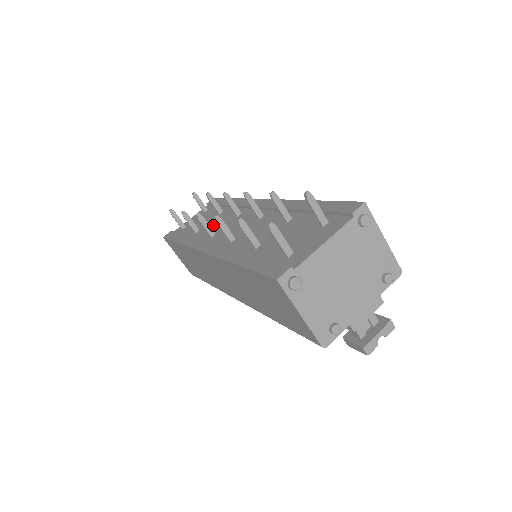
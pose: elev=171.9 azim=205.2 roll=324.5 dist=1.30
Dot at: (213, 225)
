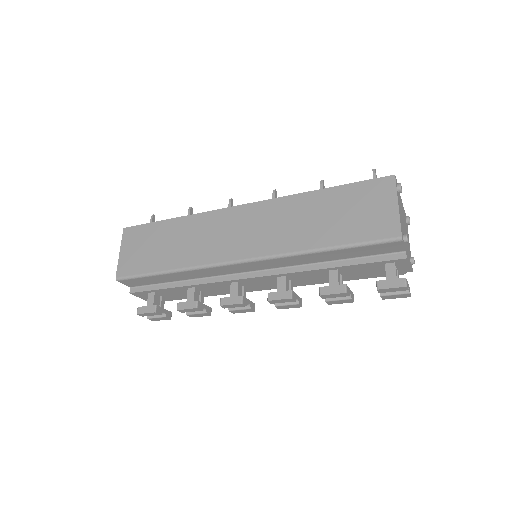
Dot at: occluded
